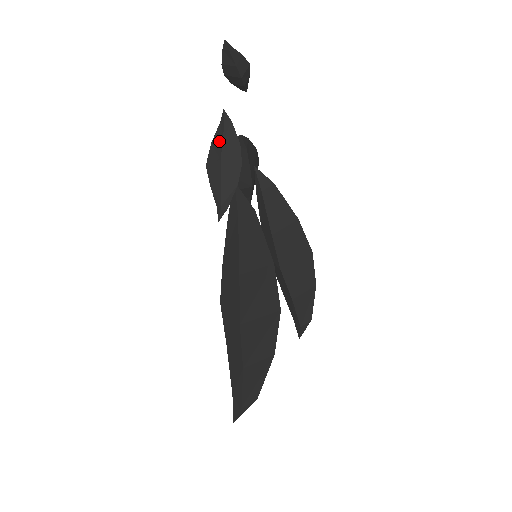
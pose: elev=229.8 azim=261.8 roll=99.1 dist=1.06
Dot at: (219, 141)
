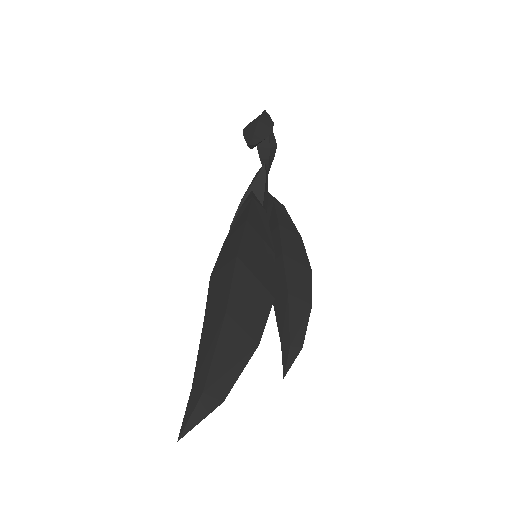
Dot at: (258, 117)
